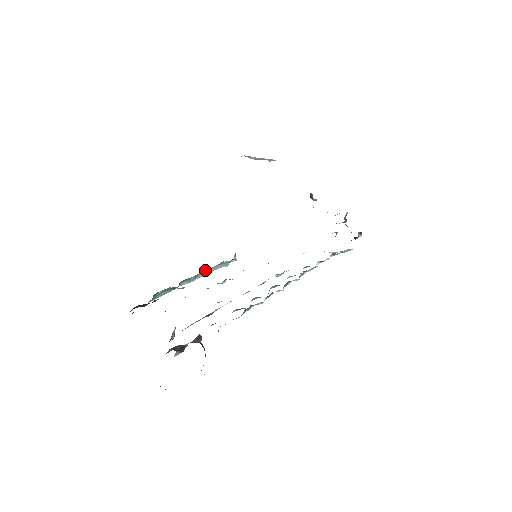
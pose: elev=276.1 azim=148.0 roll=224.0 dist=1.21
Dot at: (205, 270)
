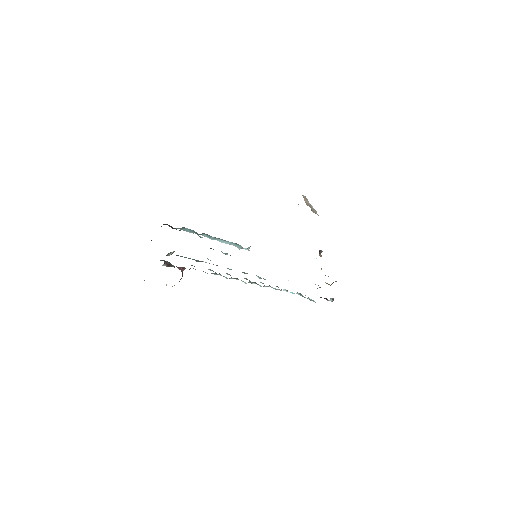
Dot at: occluded
